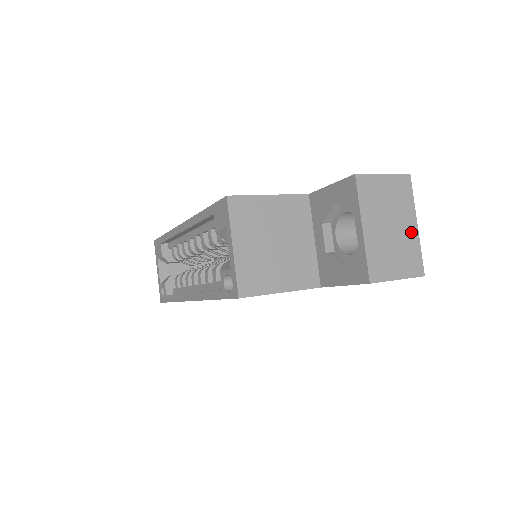
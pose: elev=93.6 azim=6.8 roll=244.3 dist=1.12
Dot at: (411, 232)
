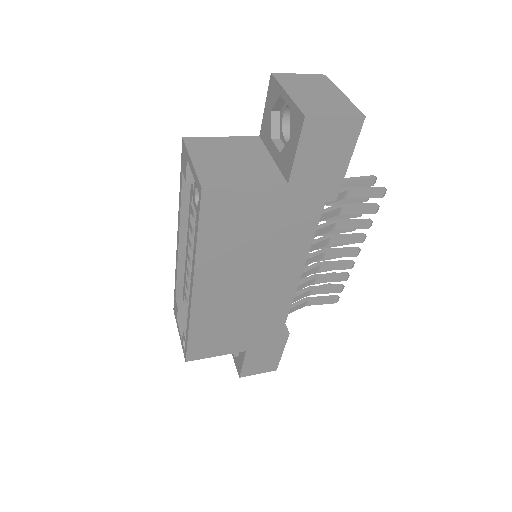
Dot at: (339, 97)
